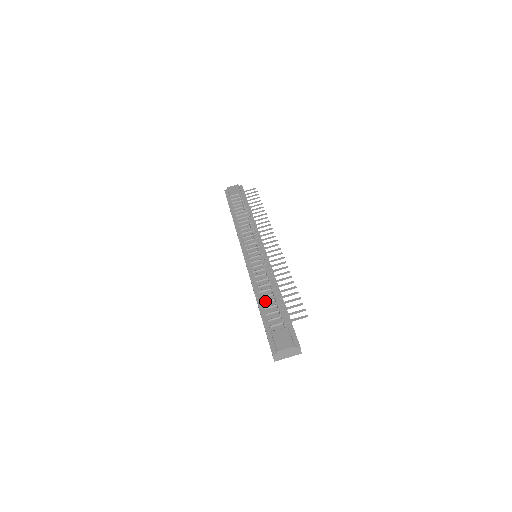
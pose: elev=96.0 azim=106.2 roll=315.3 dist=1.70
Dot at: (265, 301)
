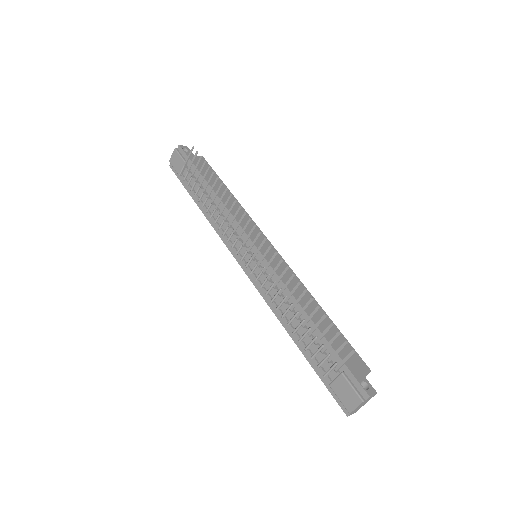
Dot at: (300, 339)
